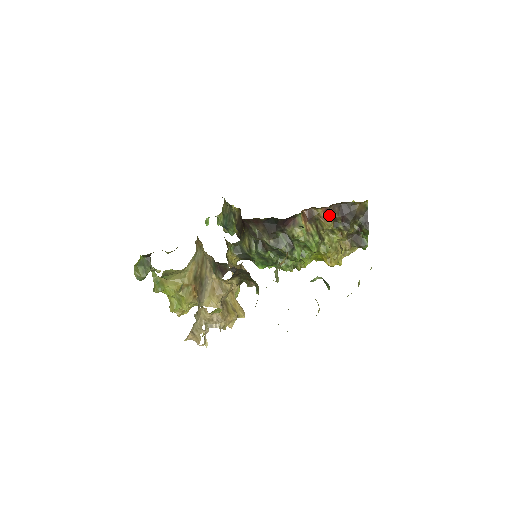
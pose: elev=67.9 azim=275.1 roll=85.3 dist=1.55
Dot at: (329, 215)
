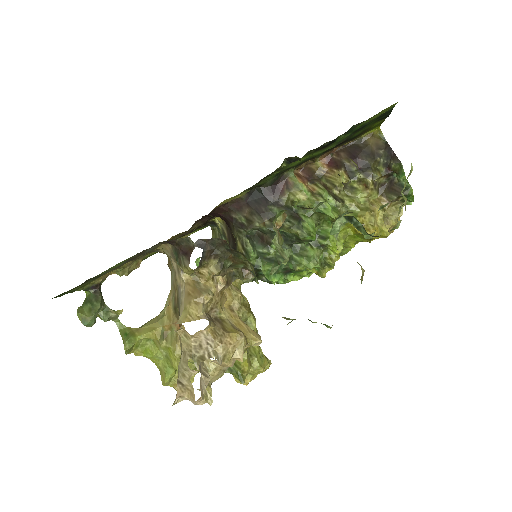
Dot at: (334, 164)
